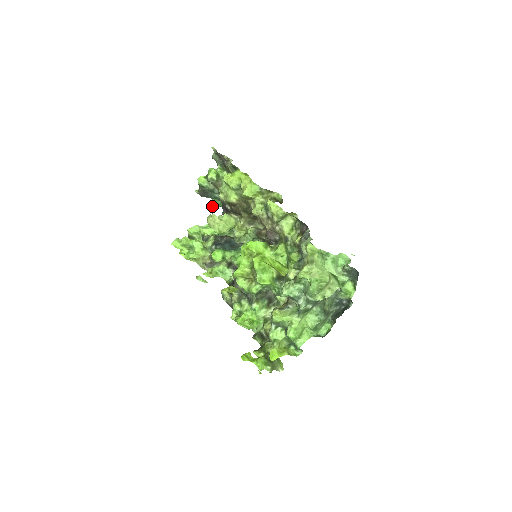
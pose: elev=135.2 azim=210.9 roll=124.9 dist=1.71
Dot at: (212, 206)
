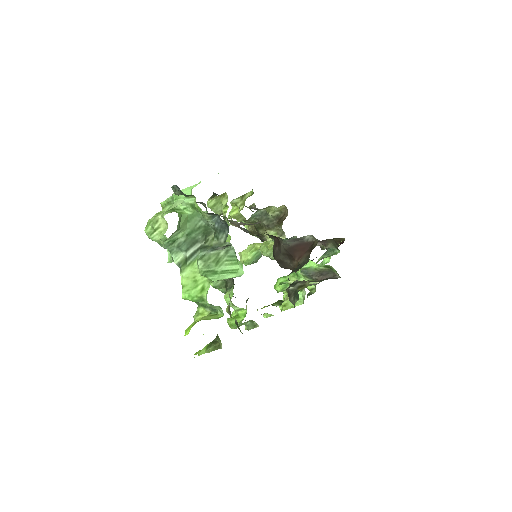
Dot at: occluded
